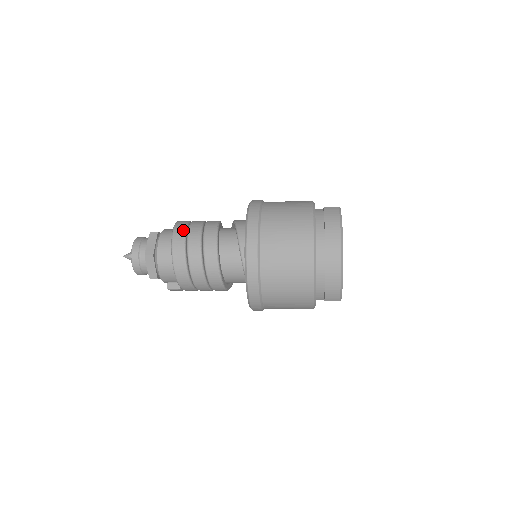
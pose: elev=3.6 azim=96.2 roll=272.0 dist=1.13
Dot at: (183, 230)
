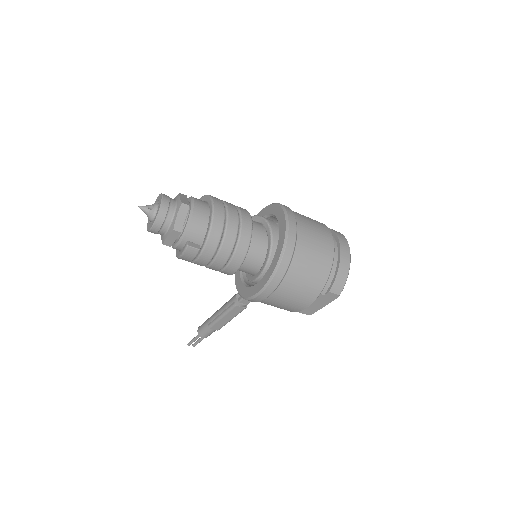
Dot at: occluded
